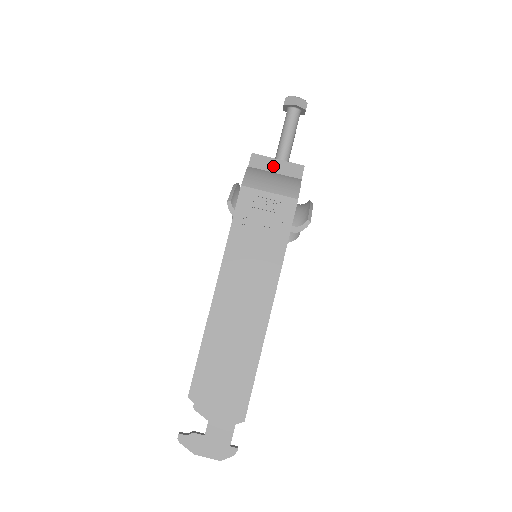
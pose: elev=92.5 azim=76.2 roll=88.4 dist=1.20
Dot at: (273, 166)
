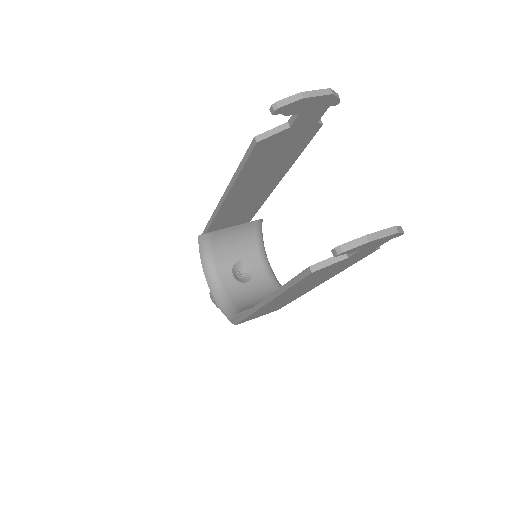
Dot at: occluded
